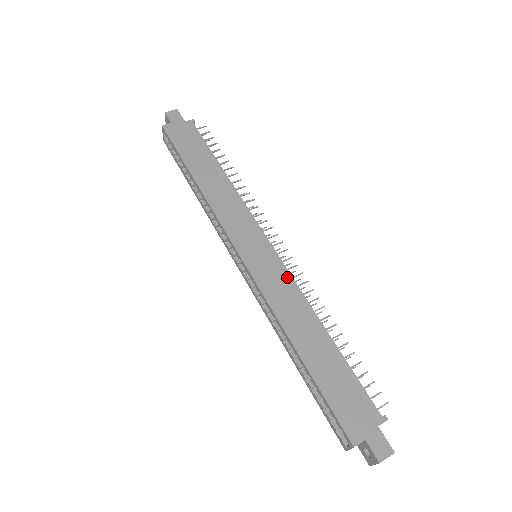
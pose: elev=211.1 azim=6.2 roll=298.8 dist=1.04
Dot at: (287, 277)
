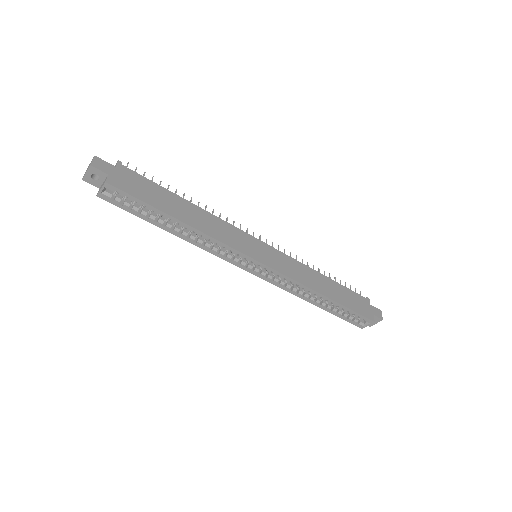
Dot at: (287, 258)
